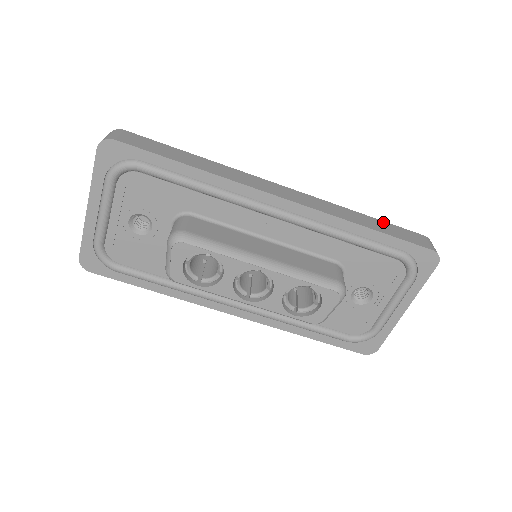
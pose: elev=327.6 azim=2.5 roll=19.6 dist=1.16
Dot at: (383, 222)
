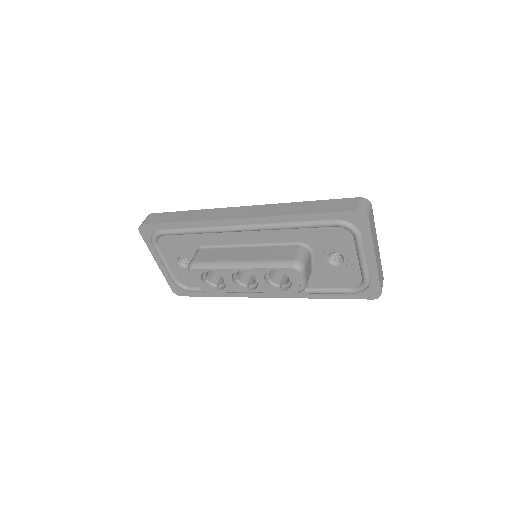
Dot at: (320, 201)
